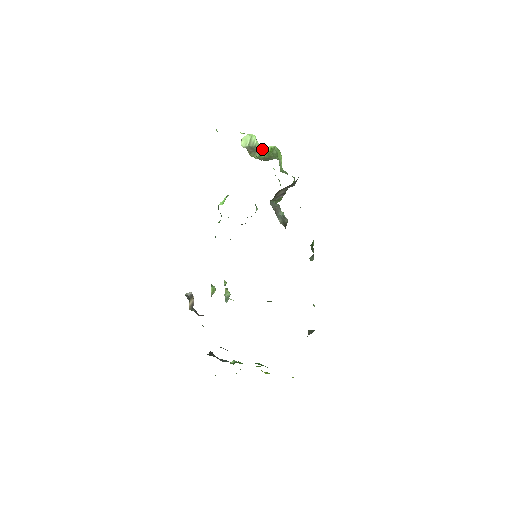
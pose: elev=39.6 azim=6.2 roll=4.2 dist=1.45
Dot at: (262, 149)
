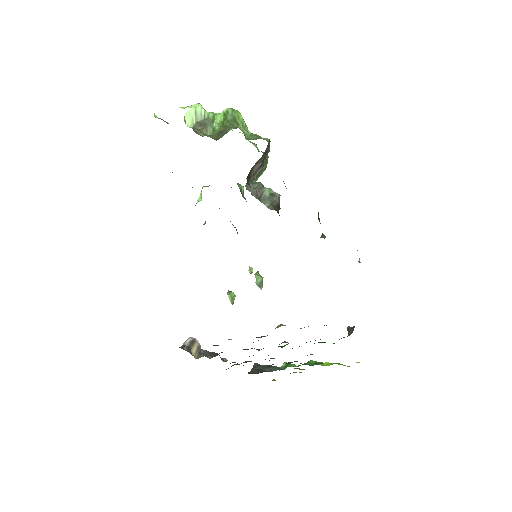
Dot at: (214, 119)
